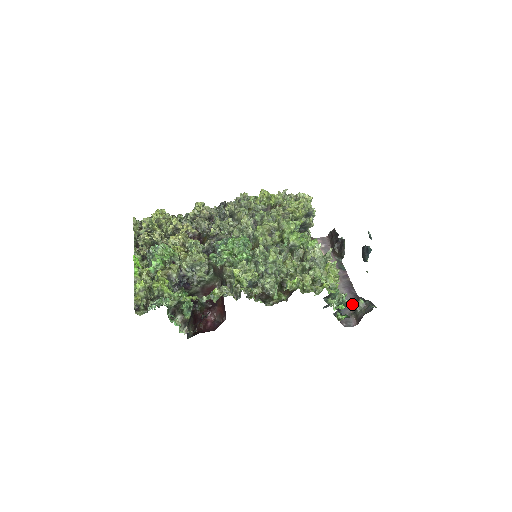
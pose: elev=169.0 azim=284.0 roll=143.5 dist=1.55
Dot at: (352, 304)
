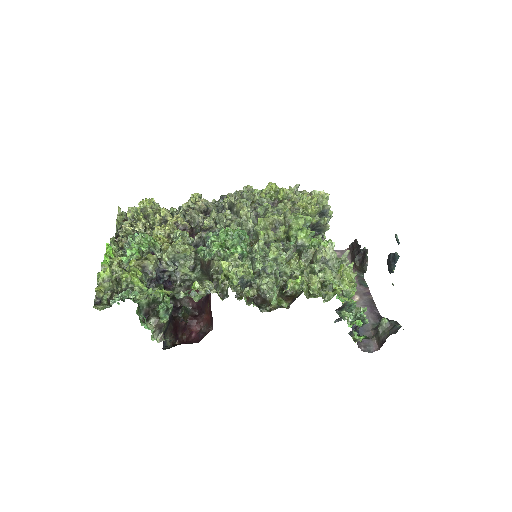
Dot at: (374, 325)
